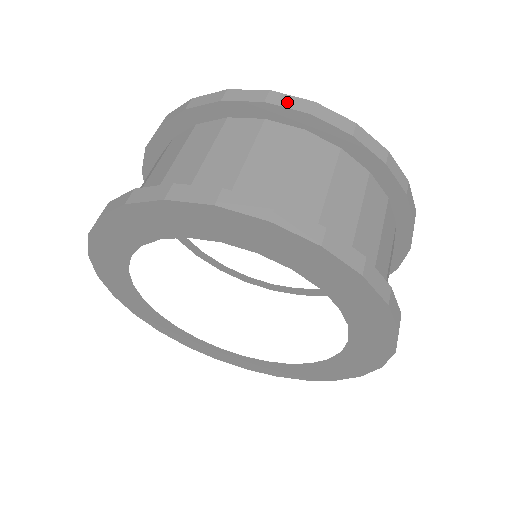
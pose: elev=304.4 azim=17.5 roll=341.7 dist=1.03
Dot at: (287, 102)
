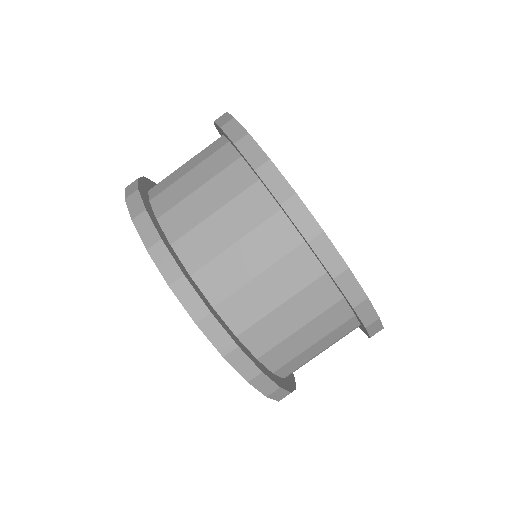
Dot at: (232, 130)
